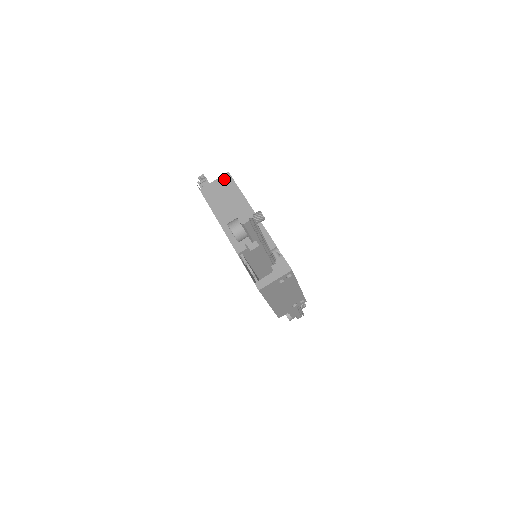
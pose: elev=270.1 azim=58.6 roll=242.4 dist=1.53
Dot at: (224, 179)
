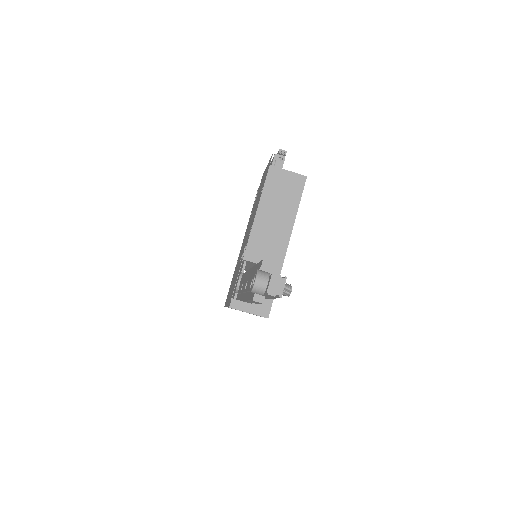
Dot at: (297, 179)
